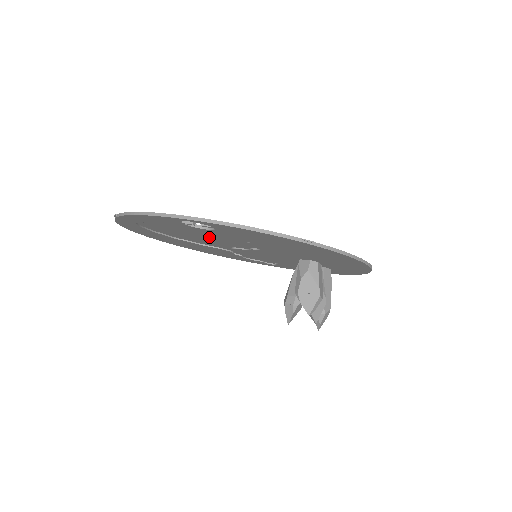
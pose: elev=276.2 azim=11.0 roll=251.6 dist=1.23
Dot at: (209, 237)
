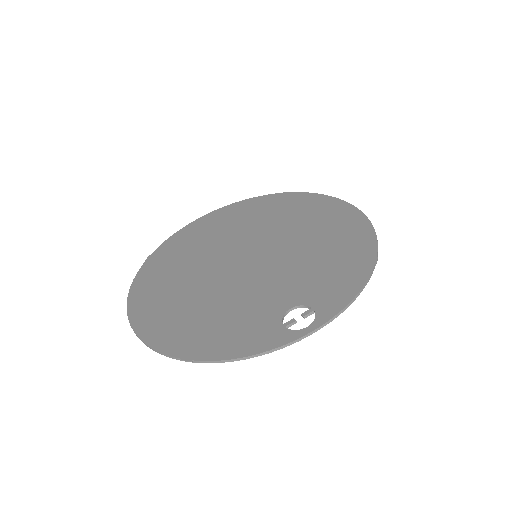
Dot at: (245, 290)
